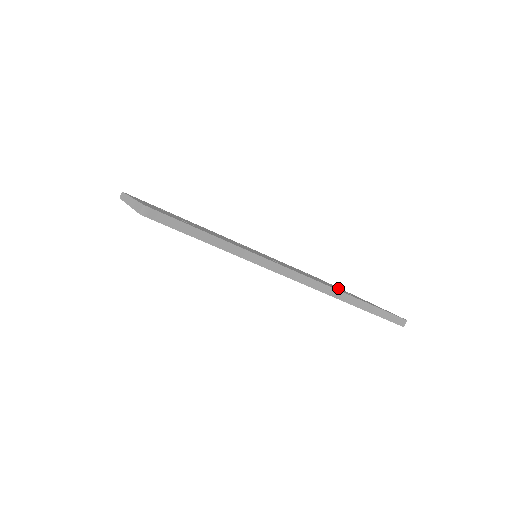
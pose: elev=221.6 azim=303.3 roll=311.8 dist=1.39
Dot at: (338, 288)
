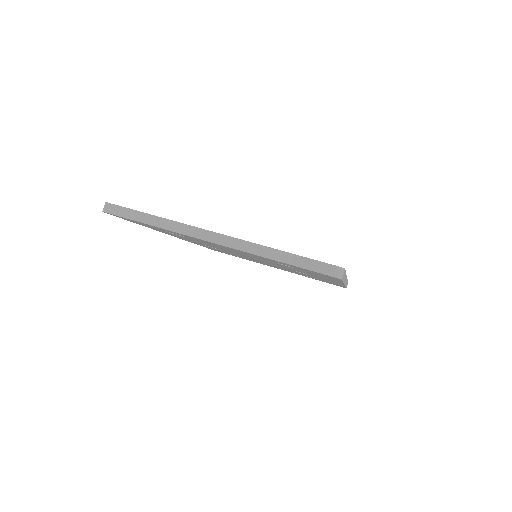
Dot at: occluded
